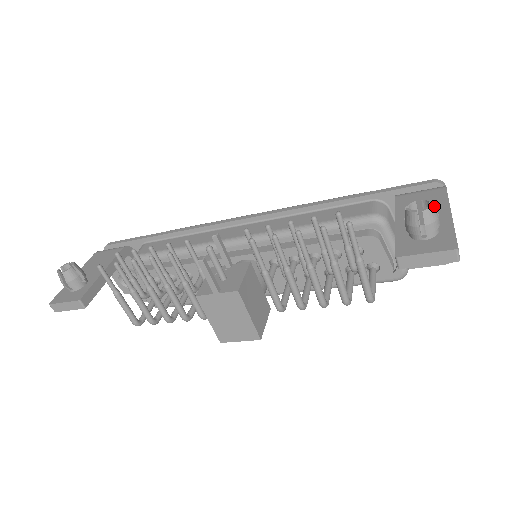
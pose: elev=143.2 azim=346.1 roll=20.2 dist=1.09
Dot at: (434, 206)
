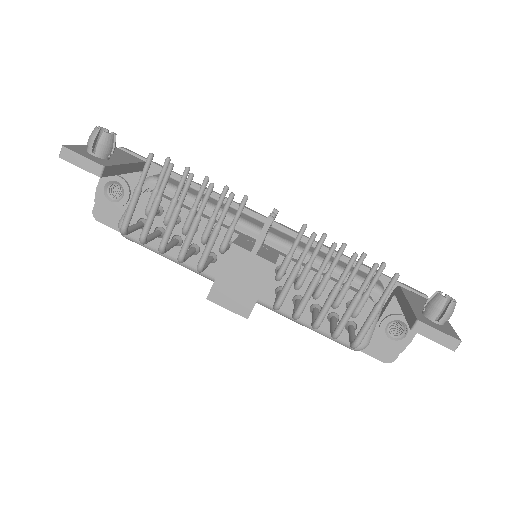
Dot at: occluded
